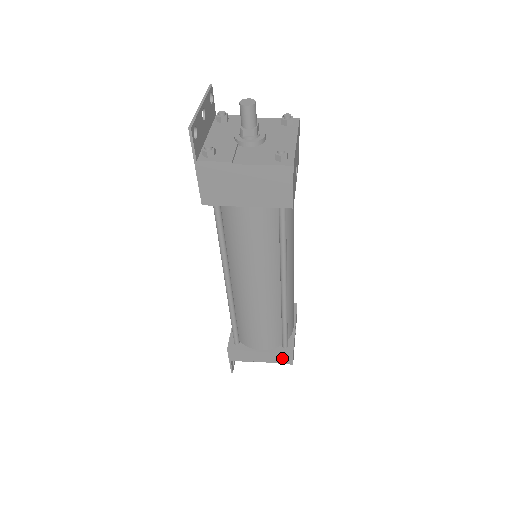
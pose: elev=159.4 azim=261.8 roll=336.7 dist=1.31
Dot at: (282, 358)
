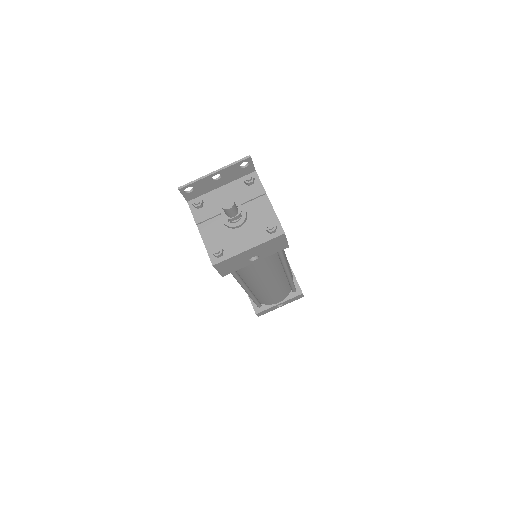
Dot at: occluded
